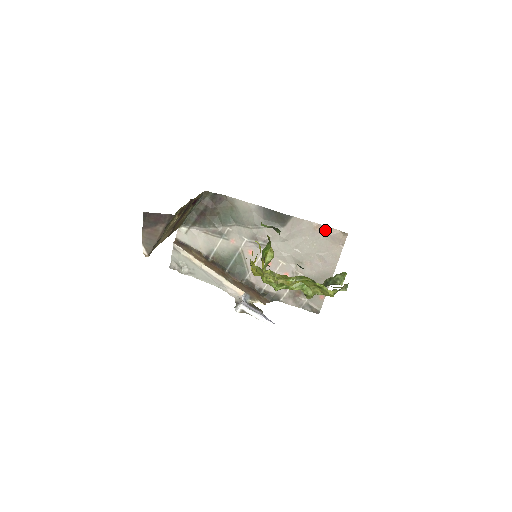
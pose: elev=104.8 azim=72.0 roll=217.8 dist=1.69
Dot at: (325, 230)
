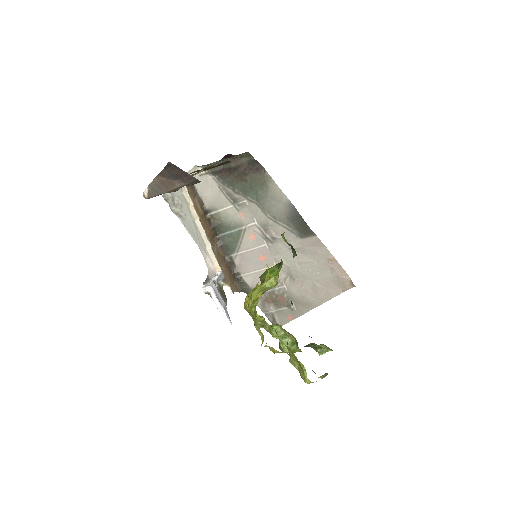
Dot at: (337, 268)
